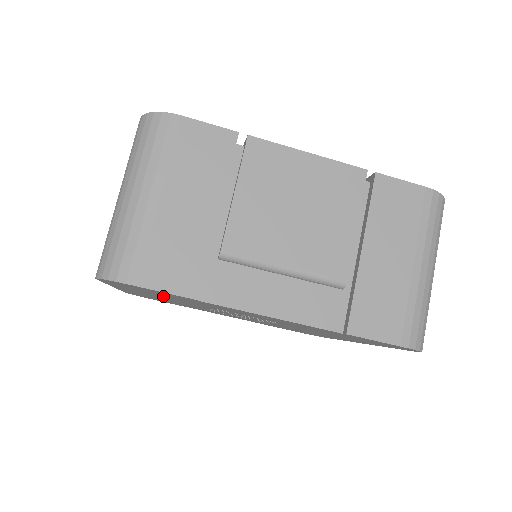
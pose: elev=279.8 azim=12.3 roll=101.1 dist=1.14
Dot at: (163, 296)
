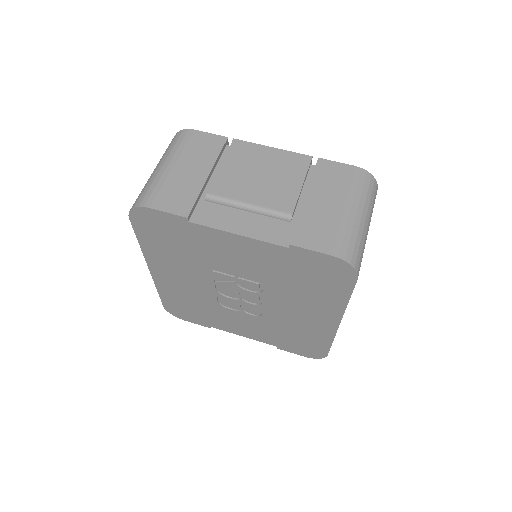
Dot at: (176, 253)
